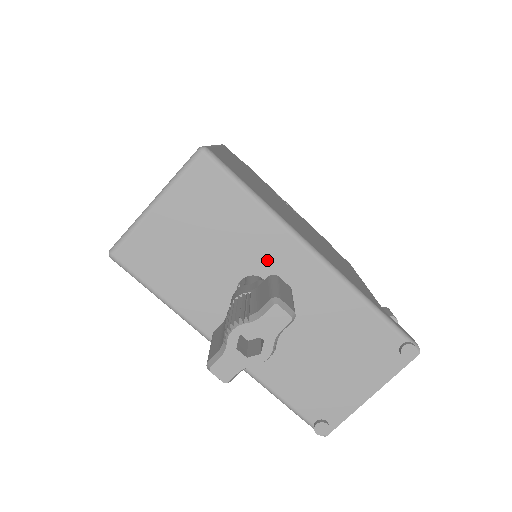
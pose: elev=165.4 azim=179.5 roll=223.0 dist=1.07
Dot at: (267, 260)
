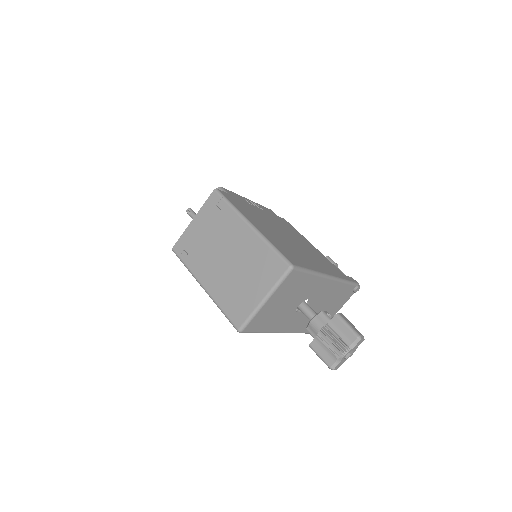
Dot at: (311, 292)
